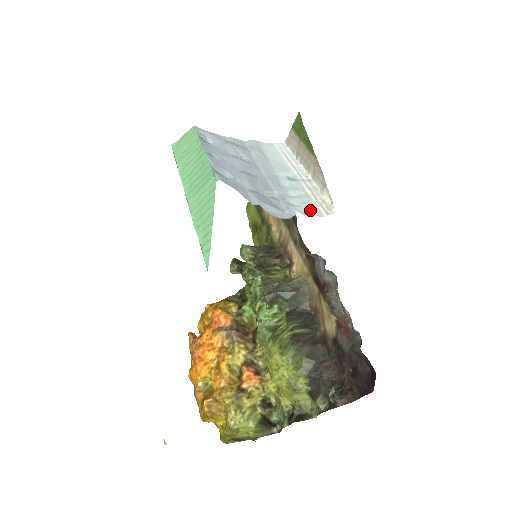
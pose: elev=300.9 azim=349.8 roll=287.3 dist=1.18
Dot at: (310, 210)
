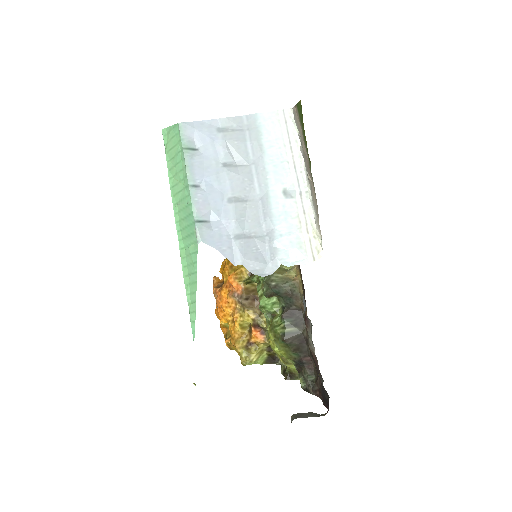
Dot at: (296, 256)
